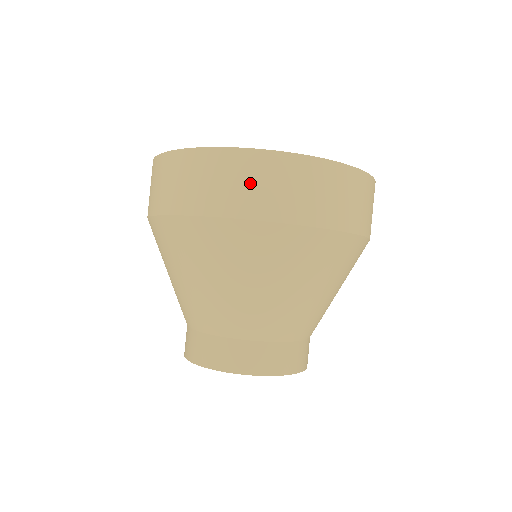
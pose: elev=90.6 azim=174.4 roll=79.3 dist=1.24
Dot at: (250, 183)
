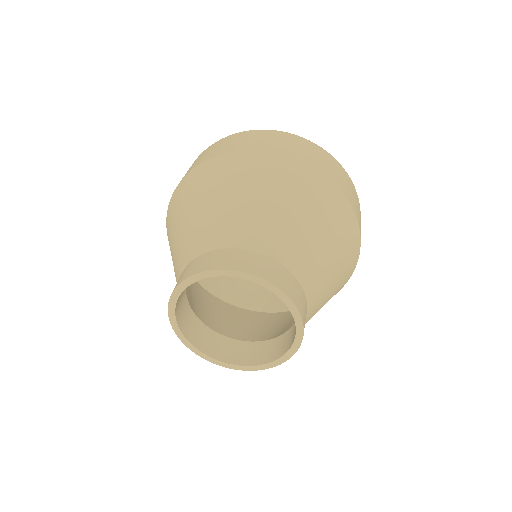
Dot at: (324, 161)
